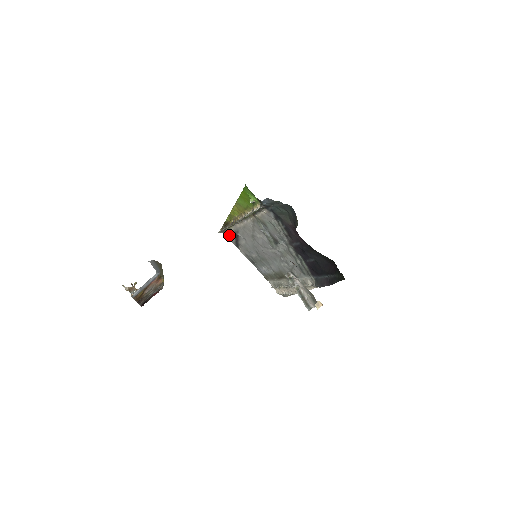
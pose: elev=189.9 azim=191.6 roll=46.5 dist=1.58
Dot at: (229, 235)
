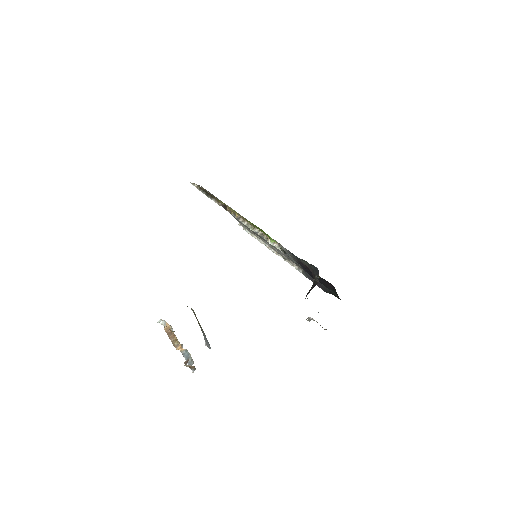
Dot at: occluded
